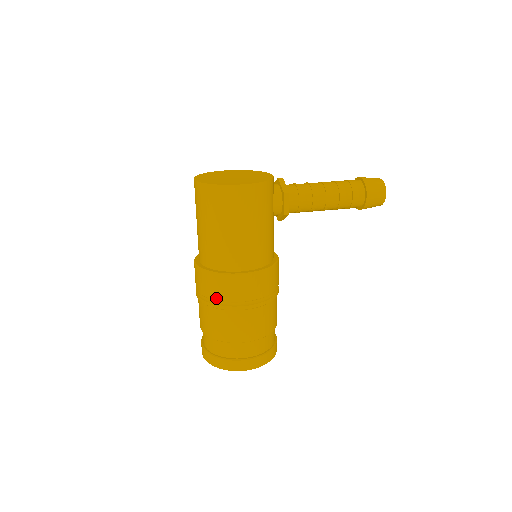
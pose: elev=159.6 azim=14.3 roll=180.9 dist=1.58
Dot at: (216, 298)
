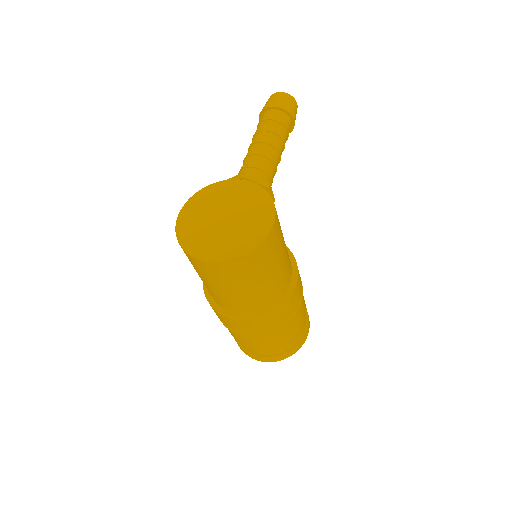
Dot at: (282, 323)
